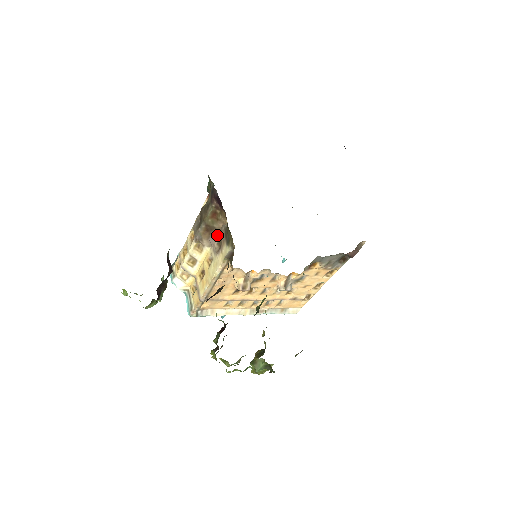
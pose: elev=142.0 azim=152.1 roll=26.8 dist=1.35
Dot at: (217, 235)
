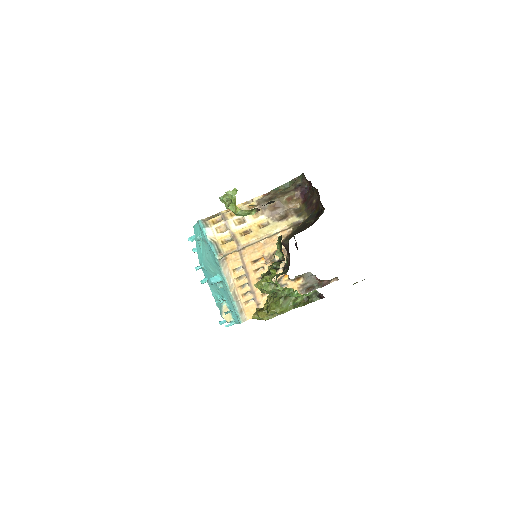
Dot at: (281, 212)
